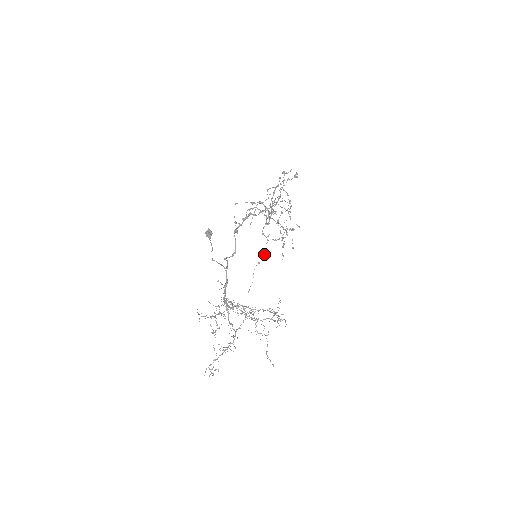
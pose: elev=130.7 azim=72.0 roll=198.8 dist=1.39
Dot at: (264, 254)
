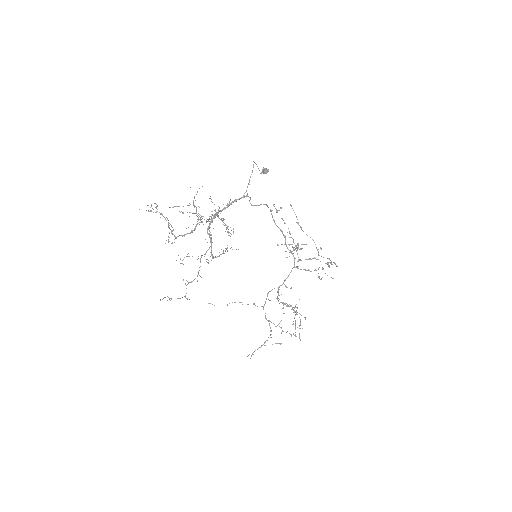
Dot at: occluded
